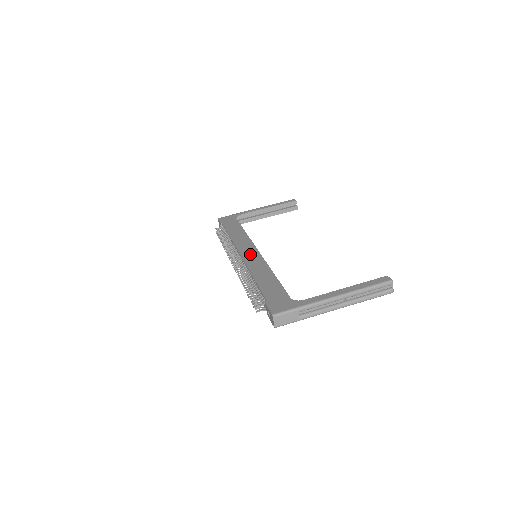
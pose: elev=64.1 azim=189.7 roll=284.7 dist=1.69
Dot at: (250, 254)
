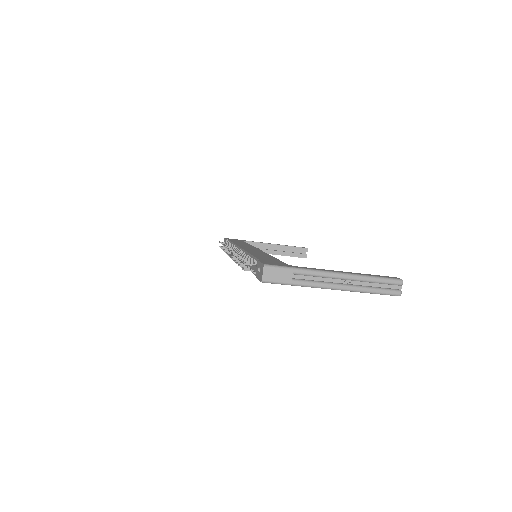
Dot at: (251, 249)
